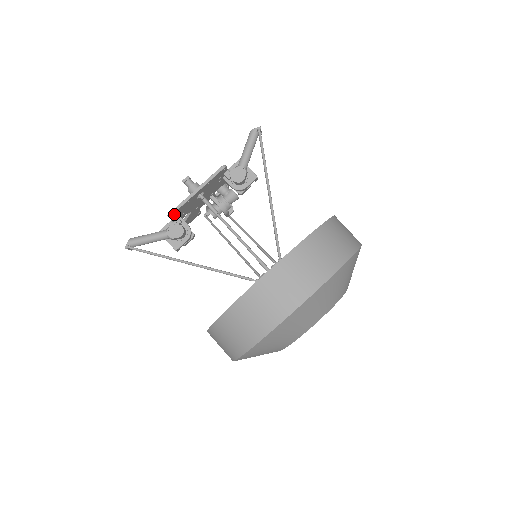
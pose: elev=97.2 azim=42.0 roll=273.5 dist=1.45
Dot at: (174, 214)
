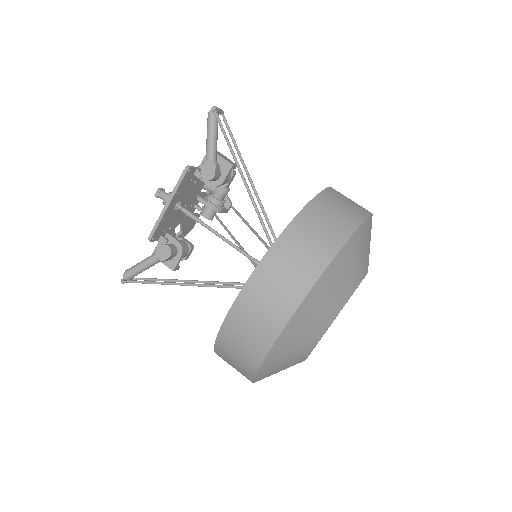
Dot at: (155, 236)
